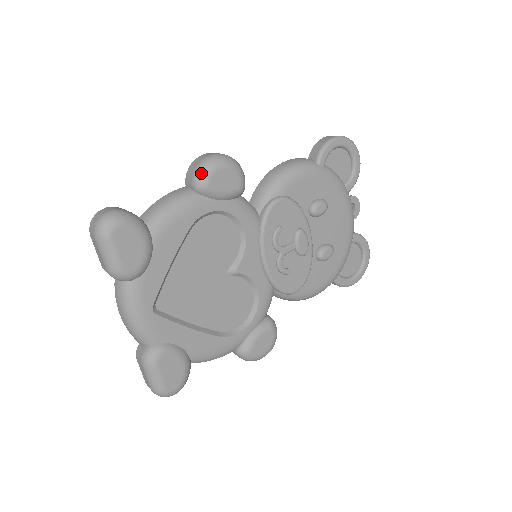
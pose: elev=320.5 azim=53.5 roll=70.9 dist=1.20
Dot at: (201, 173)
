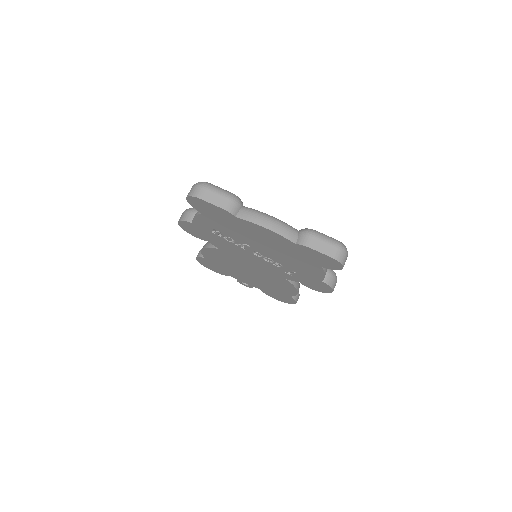
Dot at: (192, 208)
